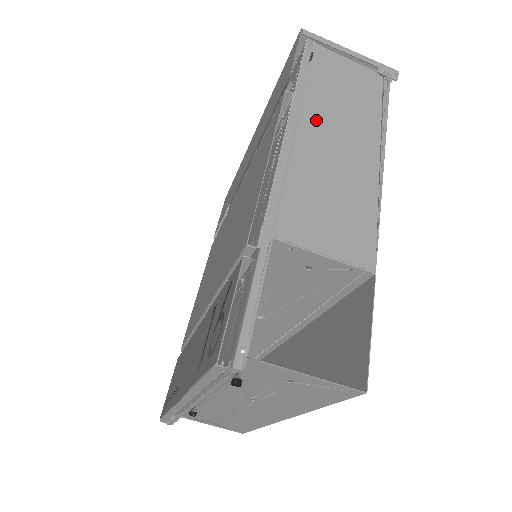
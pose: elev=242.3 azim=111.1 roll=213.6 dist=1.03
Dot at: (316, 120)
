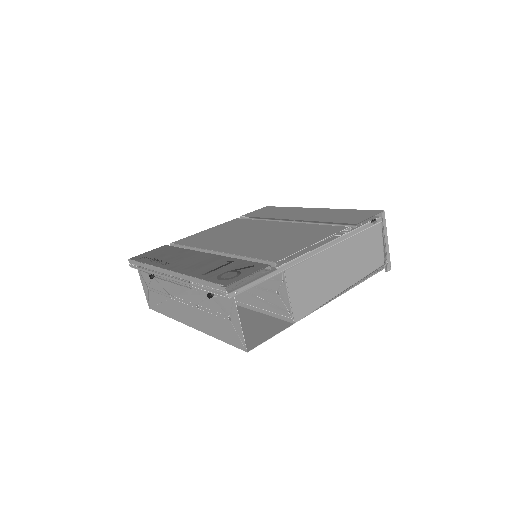
Dot at: (345, 250)
